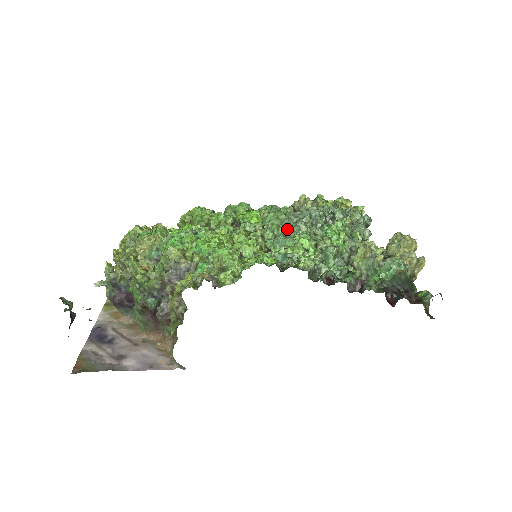
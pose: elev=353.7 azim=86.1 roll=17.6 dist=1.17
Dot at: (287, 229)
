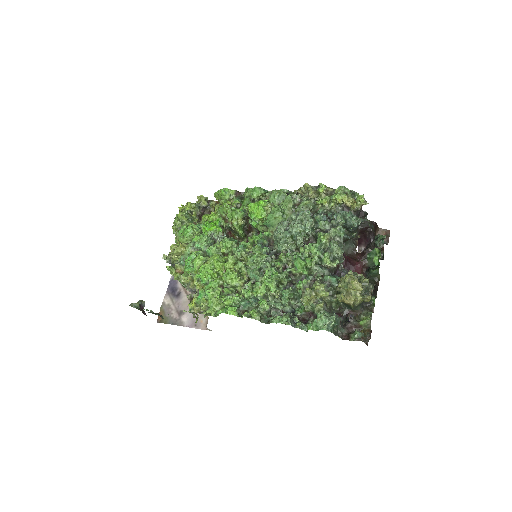
Dot at: (264, 258)
